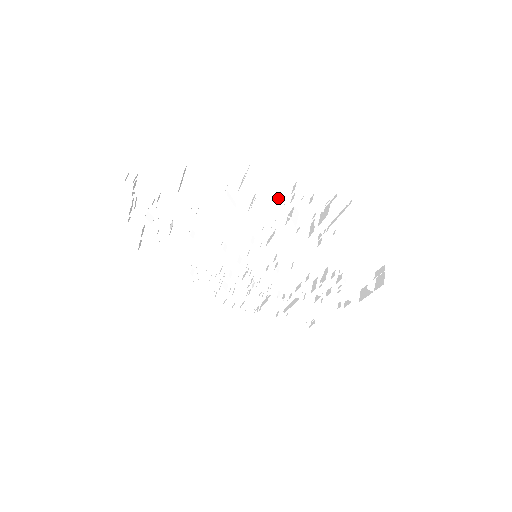
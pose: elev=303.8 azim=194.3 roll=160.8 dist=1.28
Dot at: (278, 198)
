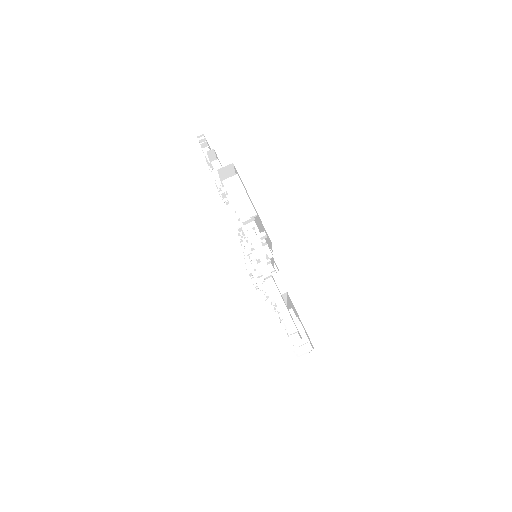
Dot at: occluded
